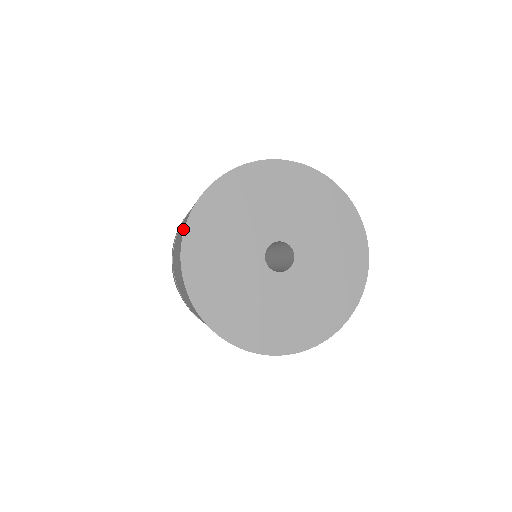
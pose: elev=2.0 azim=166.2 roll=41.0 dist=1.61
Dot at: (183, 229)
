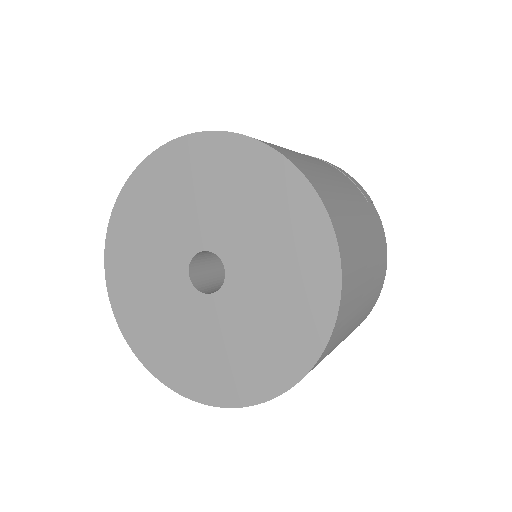
Dot at: occluded
